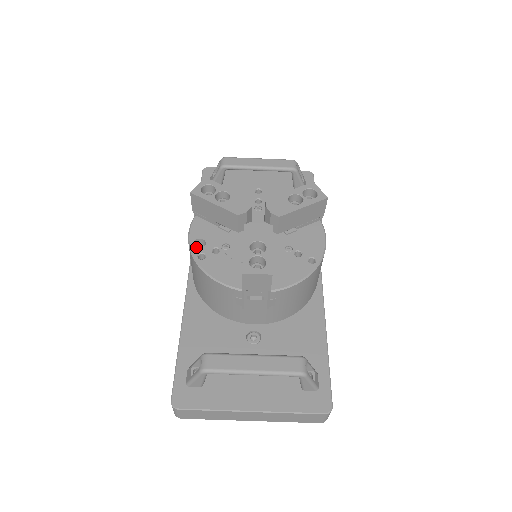
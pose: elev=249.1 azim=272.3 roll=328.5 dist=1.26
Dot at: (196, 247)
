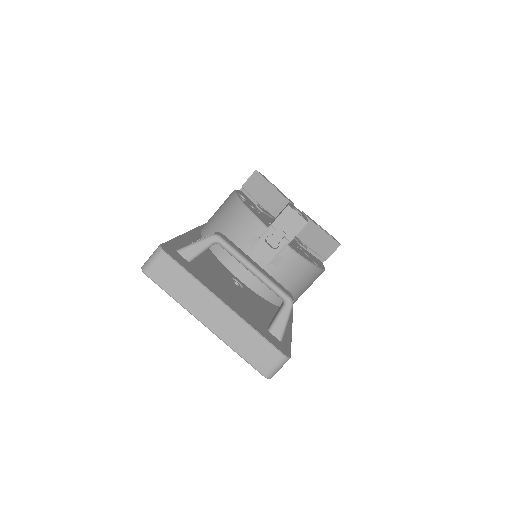
Dot at: occluded
